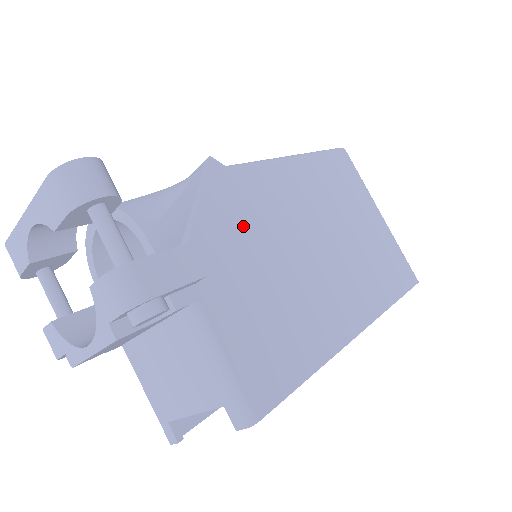
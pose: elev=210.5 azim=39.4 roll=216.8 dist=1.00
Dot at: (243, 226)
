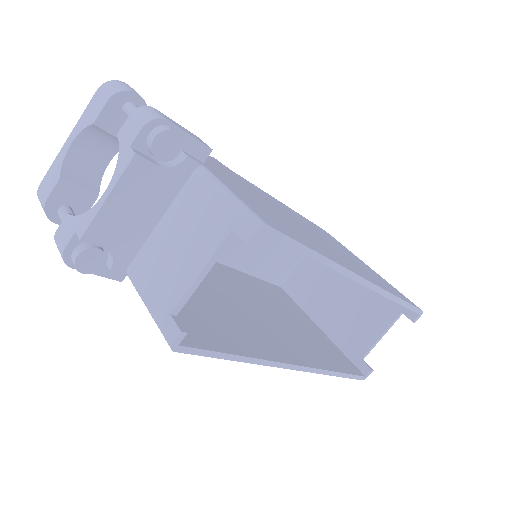
Dot at: (242, 183)
